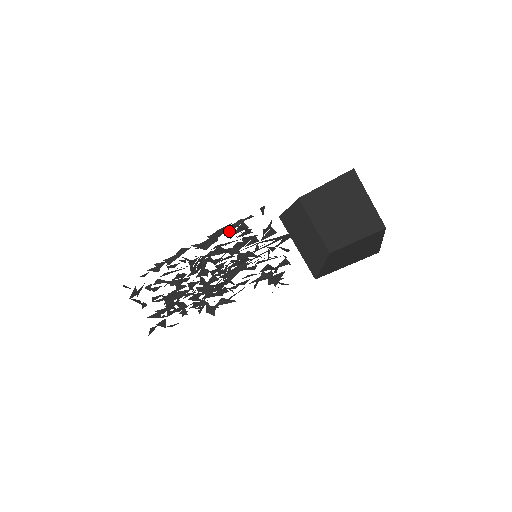
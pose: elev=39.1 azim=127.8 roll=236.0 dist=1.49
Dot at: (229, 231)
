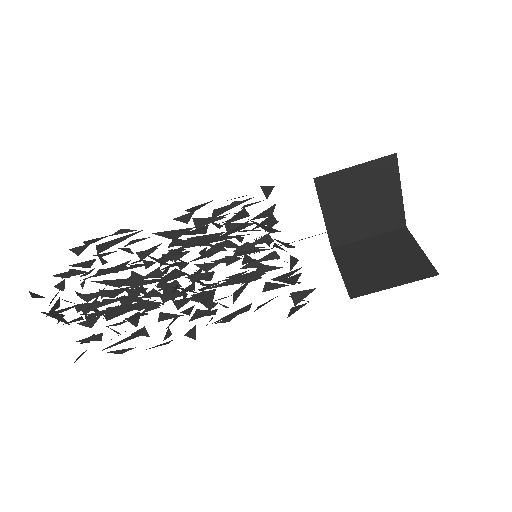
Dot at: (214, 216)
